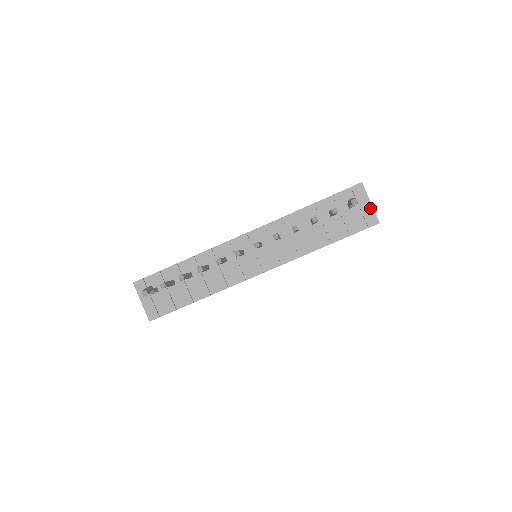
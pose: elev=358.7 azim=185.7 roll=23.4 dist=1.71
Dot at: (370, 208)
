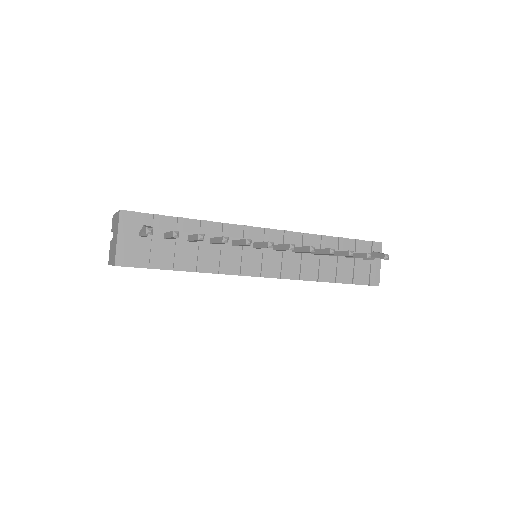
Dot at: (378, 269)
